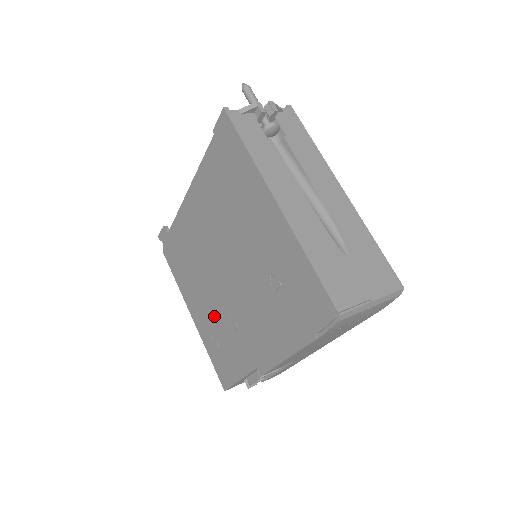
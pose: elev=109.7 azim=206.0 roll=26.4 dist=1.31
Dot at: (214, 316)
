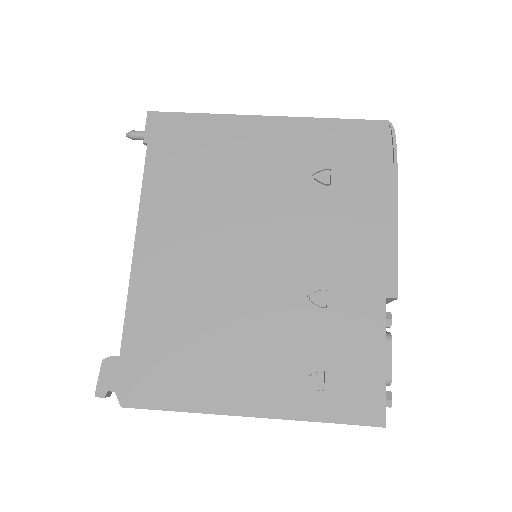
Dot at: (285, 340)
